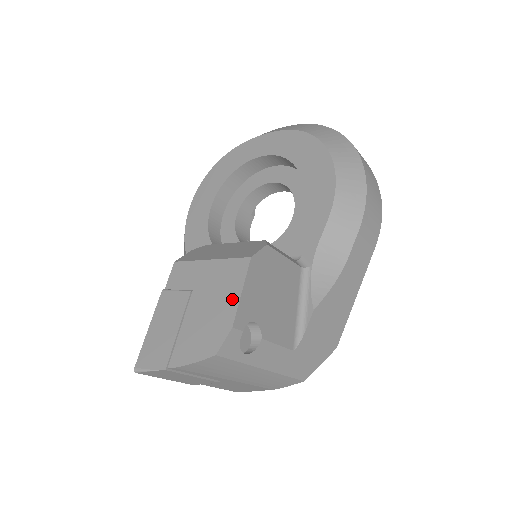
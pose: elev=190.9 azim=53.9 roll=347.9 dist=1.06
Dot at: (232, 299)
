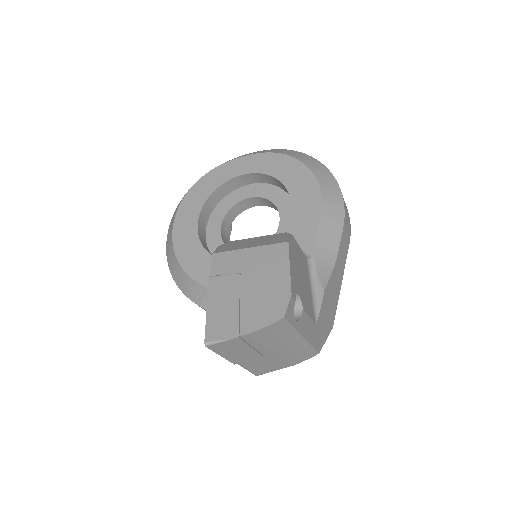
Dot at: (283, 274)
